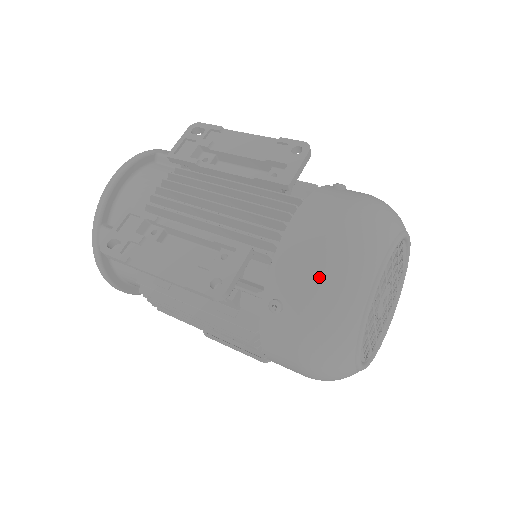
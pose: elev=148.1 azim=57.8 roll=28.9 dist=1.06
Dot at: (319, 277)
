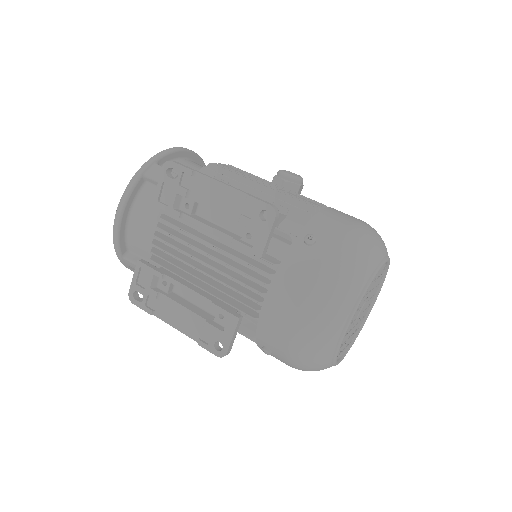
Dot at: (293, 346)
